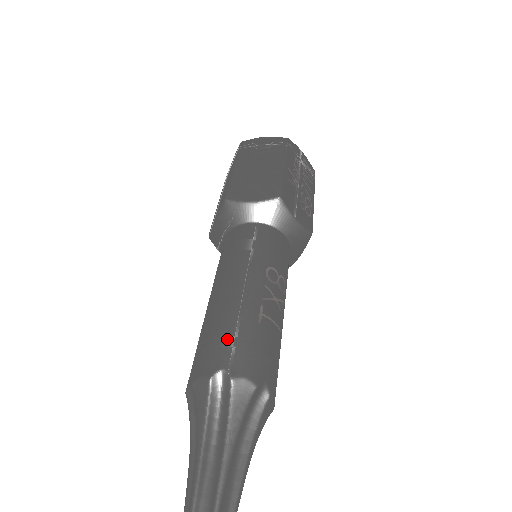
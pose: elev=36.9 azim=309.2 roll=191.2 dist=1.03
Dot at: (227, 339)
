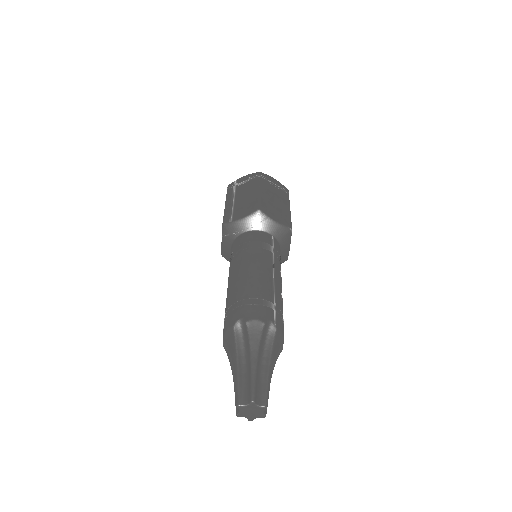
Dot at: (271, 304)
